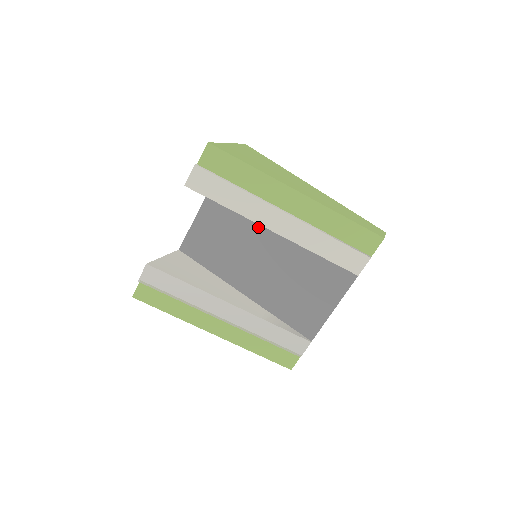
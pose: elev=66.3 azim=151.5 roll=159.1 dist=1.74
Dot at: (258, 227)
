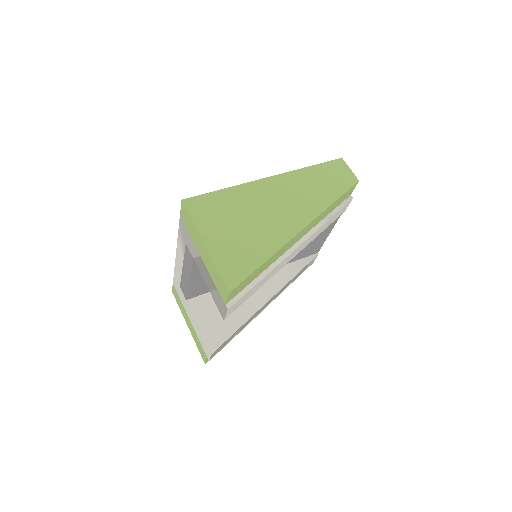
Dot at: occluded
